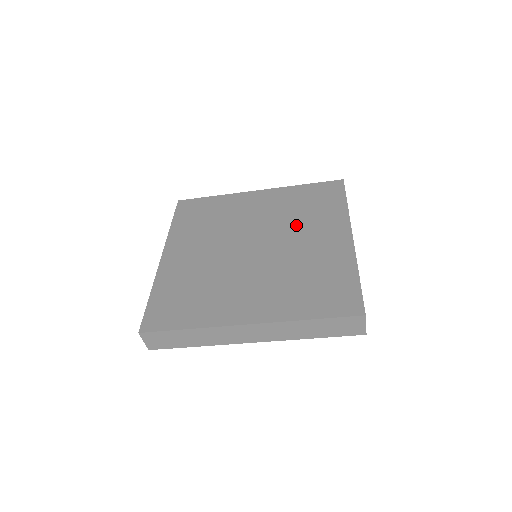
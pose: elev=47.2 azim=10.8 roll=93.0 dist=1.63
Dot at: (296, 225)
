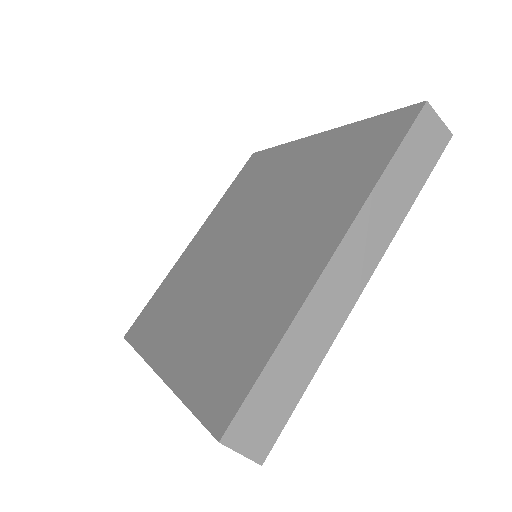
Dot at: (297, 212)
